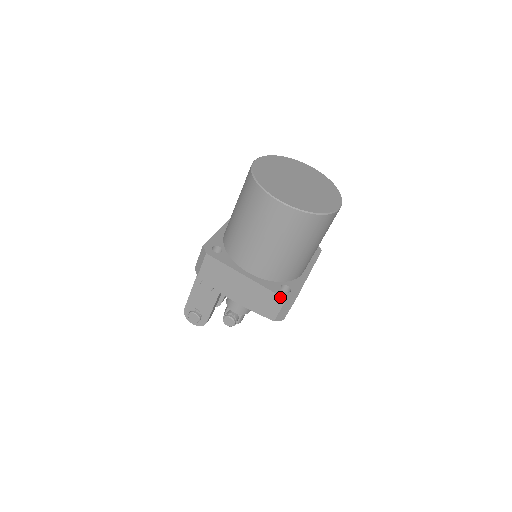
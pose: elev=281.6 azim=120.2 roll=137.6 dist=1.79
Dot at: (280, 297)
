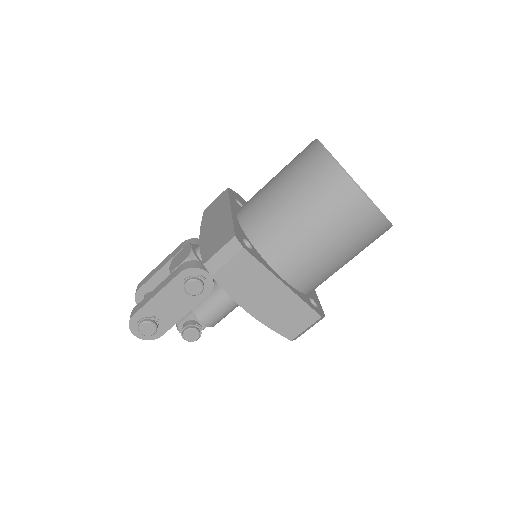
Dot at: (316, 313)
